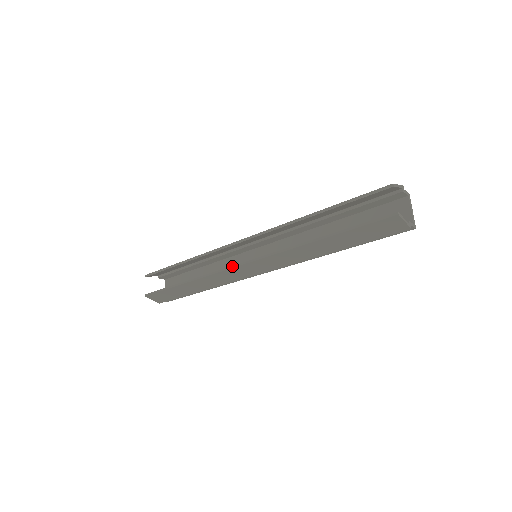
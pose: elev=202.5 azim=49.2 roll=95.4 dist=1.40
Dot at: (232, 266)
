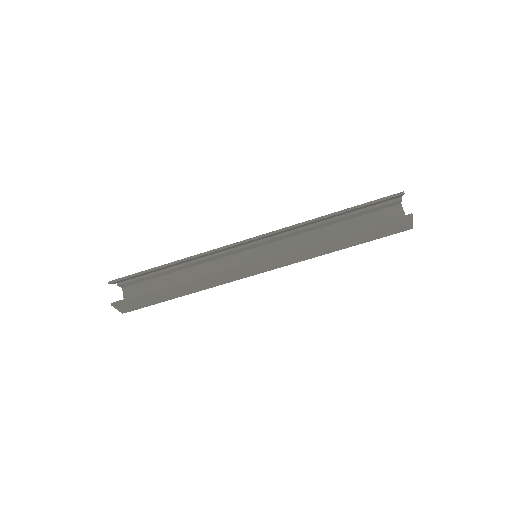
Dot at: (240, 265)
